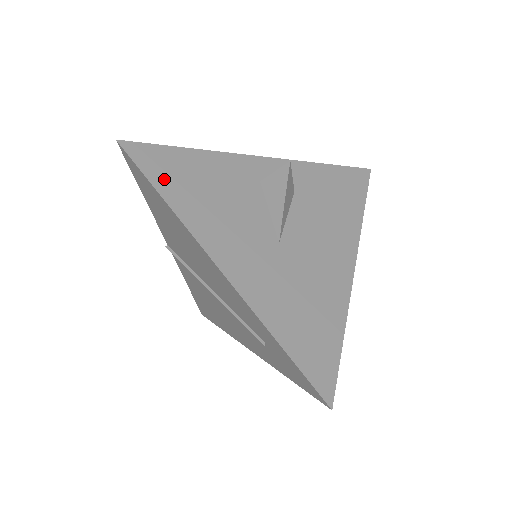
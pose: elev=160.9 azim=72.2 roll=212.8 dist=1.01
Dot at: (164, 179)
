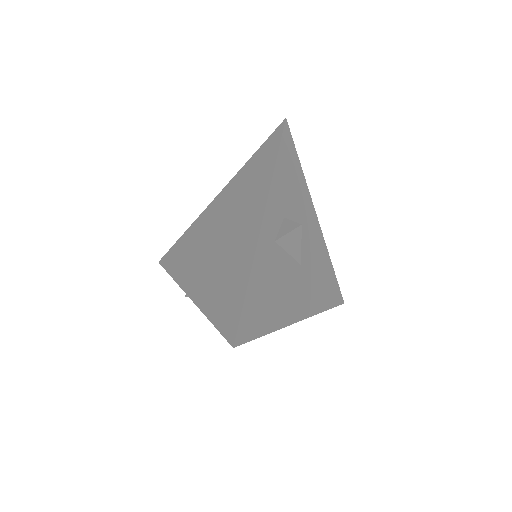
Dot at: (261, 324)
